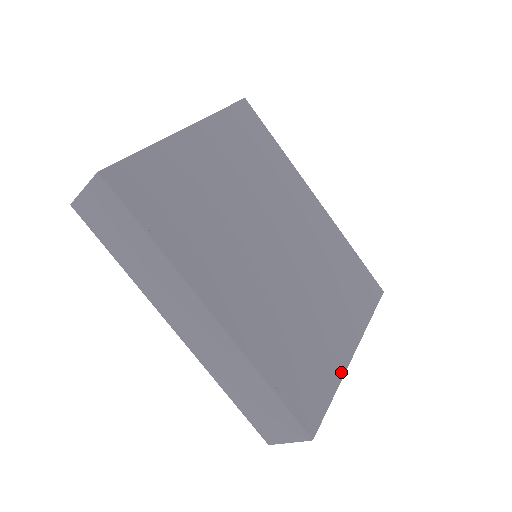
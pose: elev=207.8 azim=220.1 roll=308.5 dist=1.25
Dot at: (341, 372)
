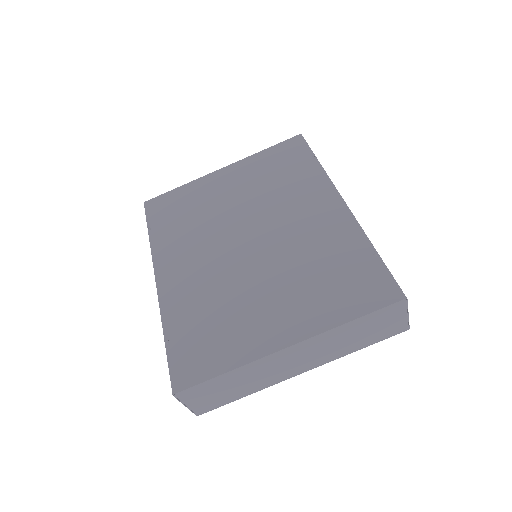
Dot at: (252, 357)
